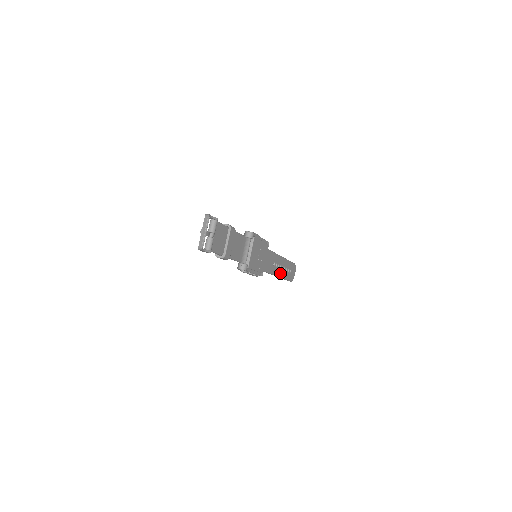
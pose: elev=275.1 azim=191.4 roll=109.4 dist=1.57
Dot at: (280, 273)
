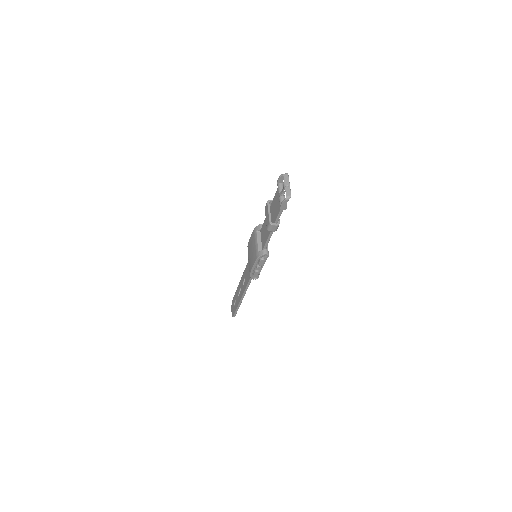
Dot at: occluded
